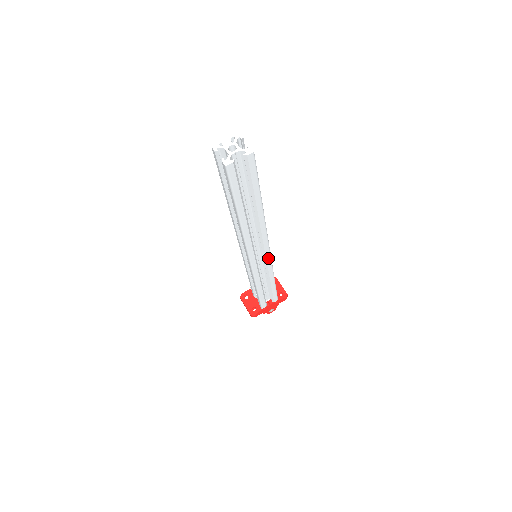
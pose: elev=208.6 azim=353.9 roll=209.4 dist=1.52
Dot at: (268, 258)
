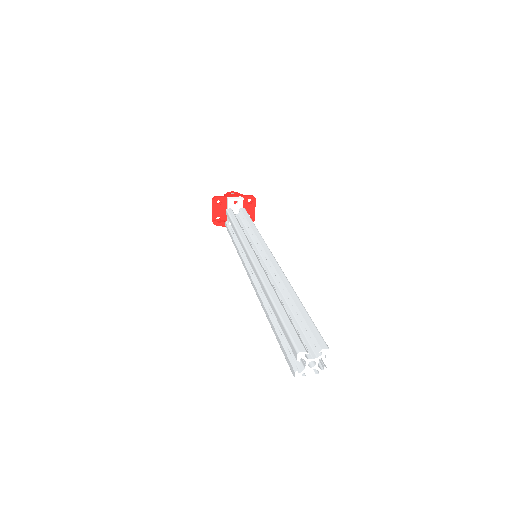
Dot at: occluded
